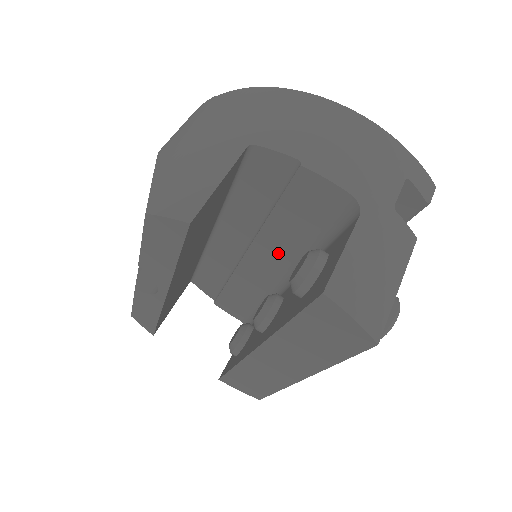
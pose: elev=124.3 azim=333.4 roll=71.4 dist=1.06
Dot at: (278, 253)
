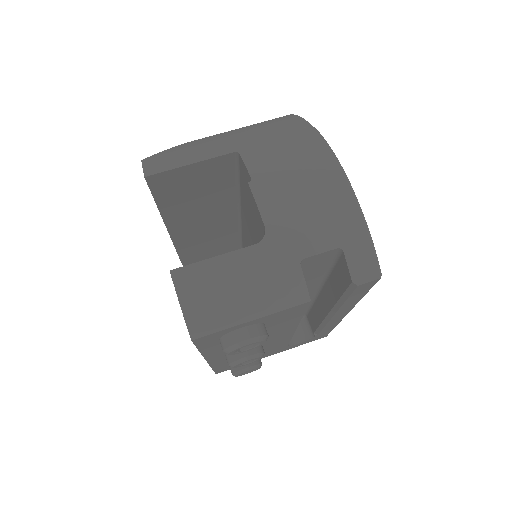
Dot at: occluded
